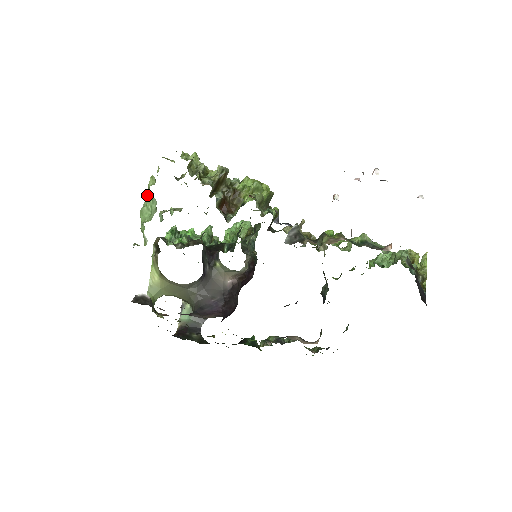
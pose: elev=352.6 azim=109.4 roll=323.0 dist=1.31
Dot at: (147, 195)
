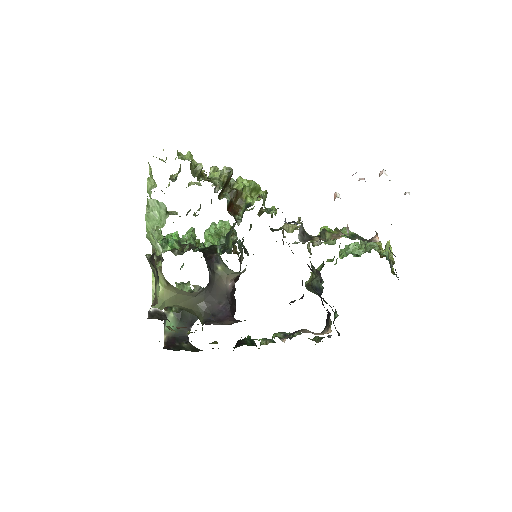
Dot at: (151, 199)
